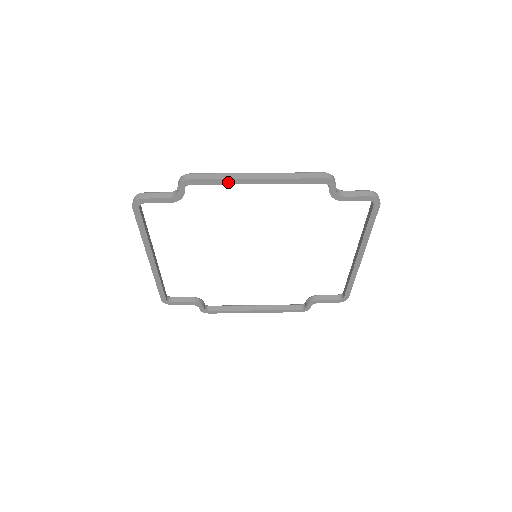
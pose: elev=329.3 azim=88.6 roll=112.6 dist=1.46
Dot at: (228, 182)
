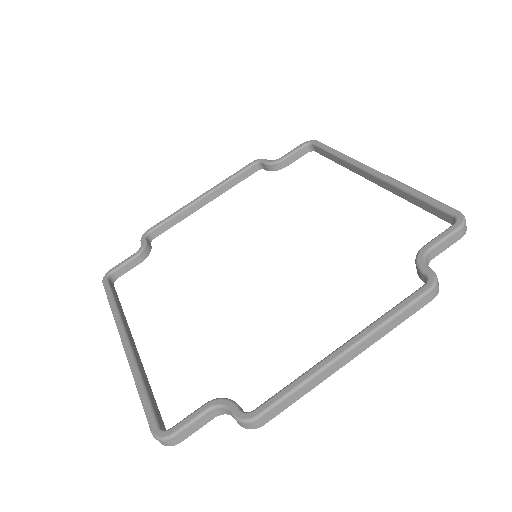
Dot at: (310, 383)
